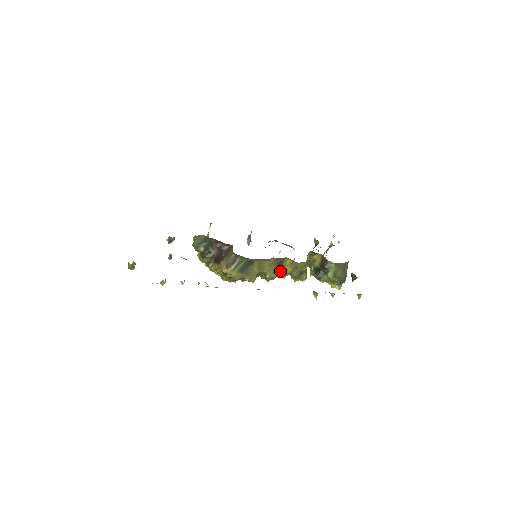
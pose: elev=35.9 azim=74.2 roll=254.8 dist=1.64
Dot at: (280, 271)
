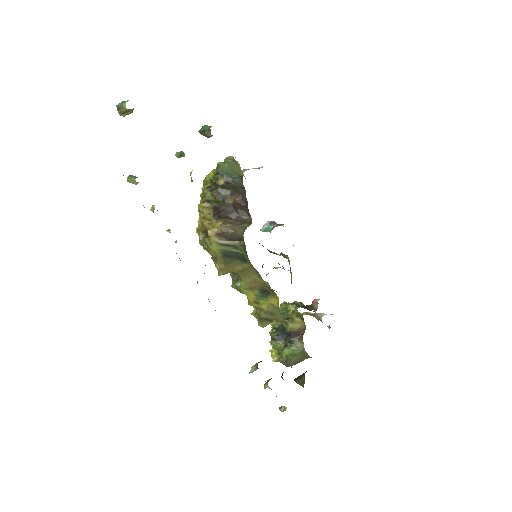
Dot at: (255, 297)
